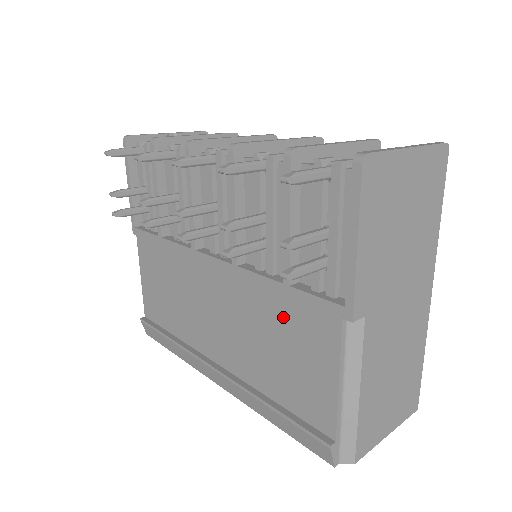
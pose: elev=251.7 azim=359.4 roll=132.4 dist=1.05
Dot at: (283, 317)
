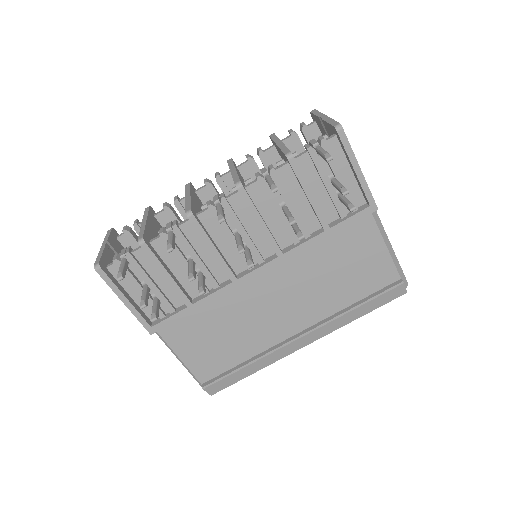
Dot at: (335, 249)
